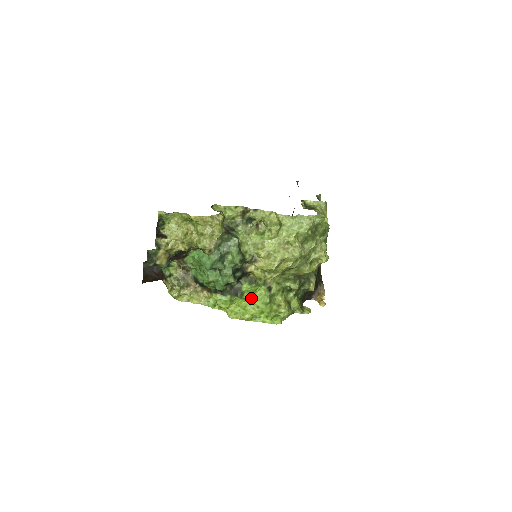
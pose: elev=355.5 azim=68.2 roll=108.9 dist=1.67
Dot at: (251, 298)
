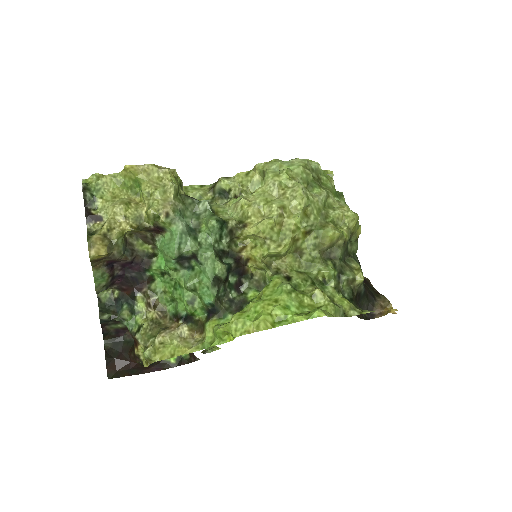
Dot at: (262, 295)
